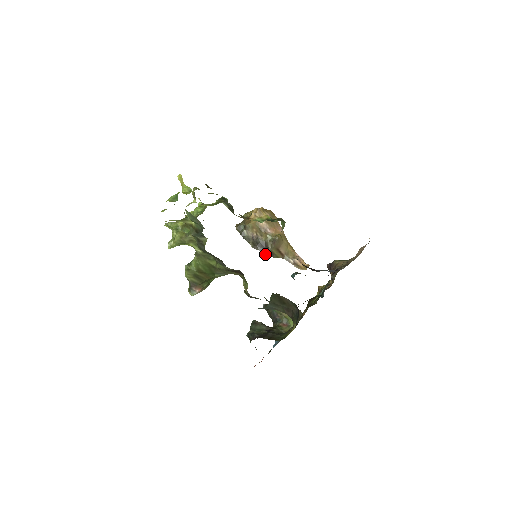
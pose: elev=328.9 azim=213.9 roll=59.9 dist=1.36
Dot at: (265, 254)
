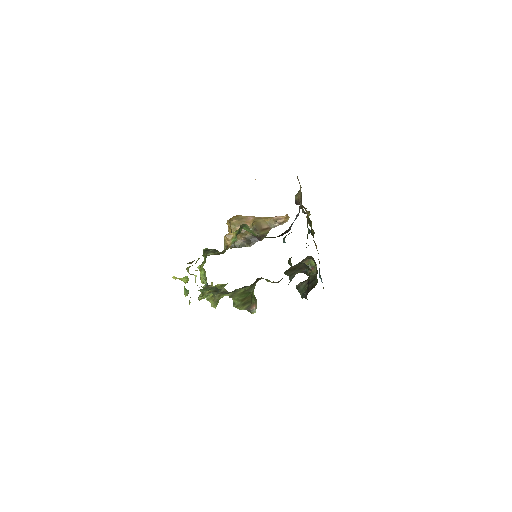
Dot at: occluded
